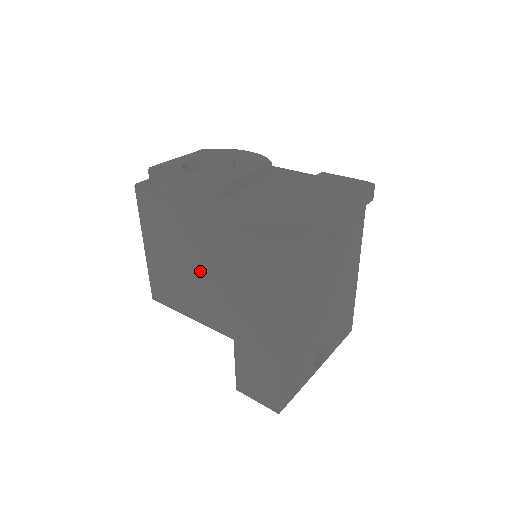
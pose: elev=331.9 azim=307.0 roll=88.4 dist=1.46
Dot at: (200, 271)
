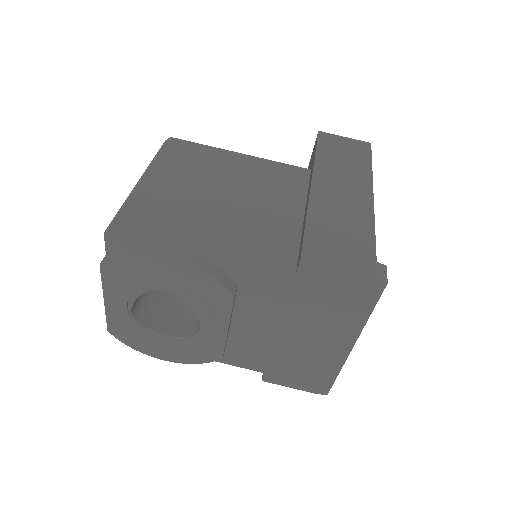
Dot at: occluded
